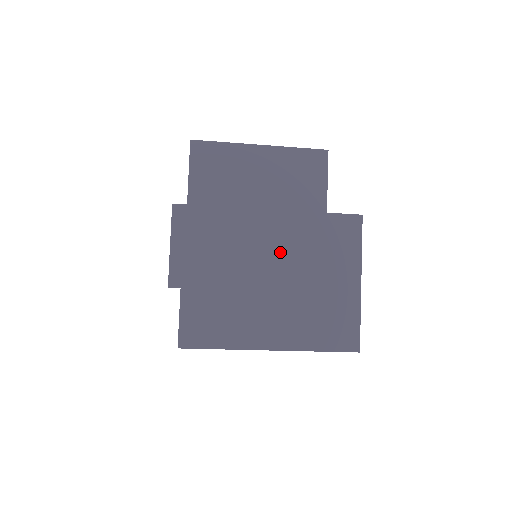
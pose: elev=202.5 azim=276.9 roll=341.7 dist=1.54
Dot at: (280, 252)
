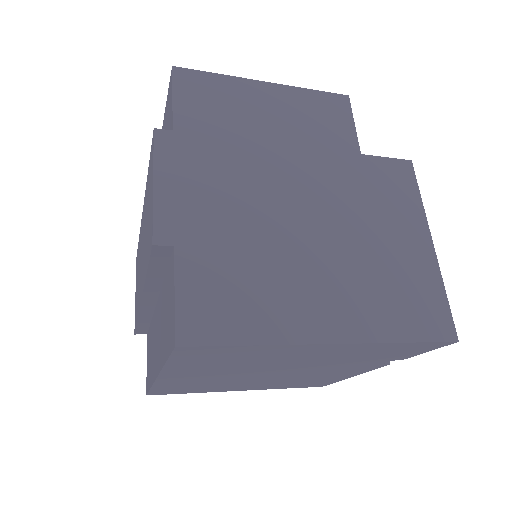
Dot at: (318, 200)
